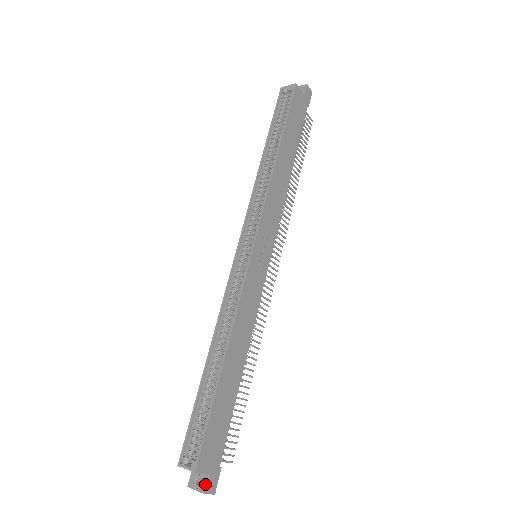
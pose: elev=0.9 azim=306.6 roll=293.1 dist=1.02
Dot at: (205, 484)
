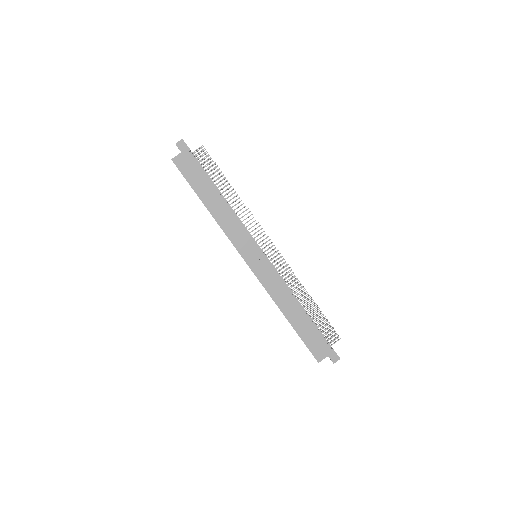
Dot at: (331, 360)
